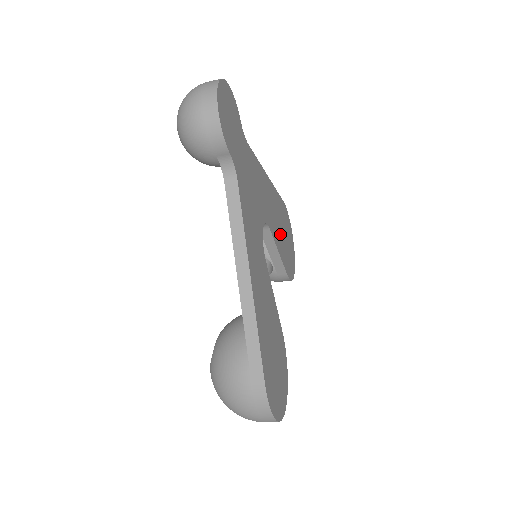
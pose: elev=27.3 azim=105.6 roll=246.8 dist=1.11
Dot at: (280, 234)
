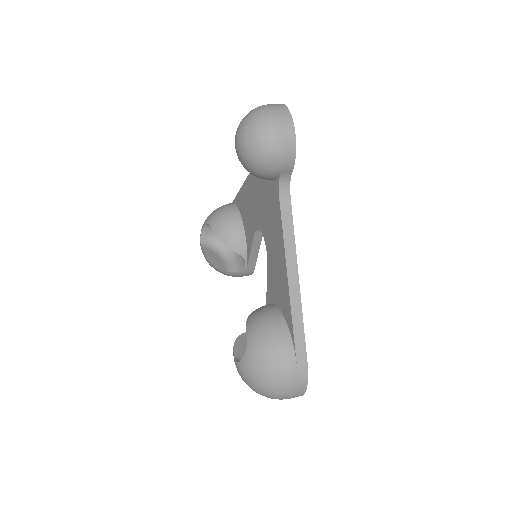
Dot at: occluded
